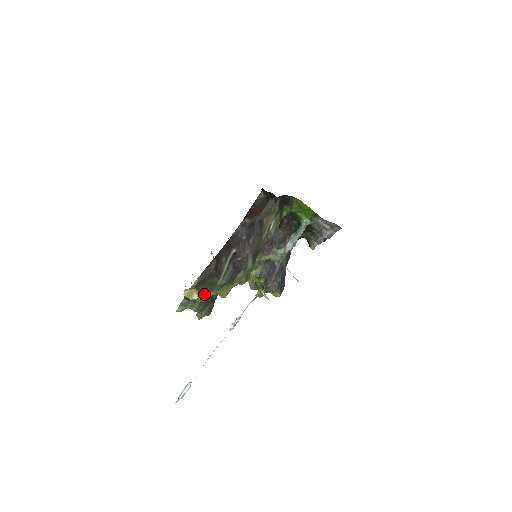
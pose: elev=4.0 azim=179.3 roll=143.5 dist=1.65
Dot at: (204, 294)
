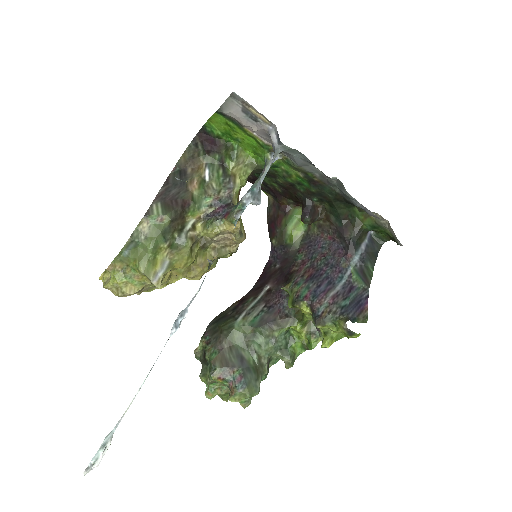
Dot at: (113, 271)
